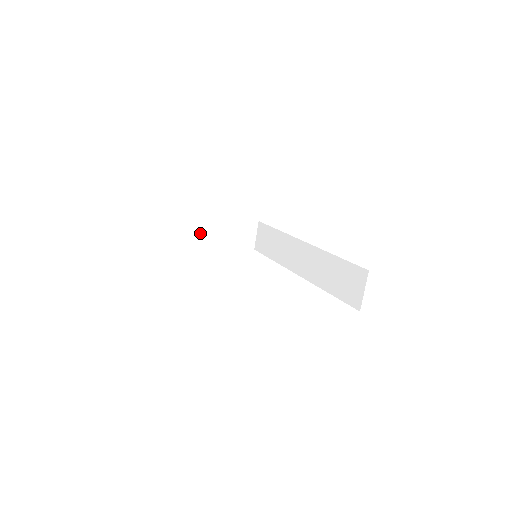
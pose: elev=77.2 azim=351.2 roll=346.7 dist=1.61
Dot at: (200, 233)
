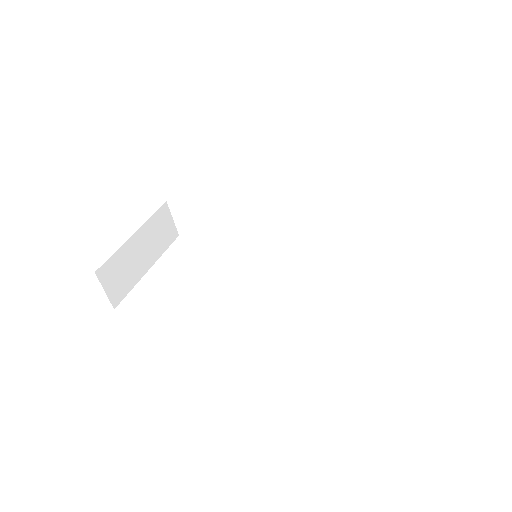
Dot at: (128, 269)
